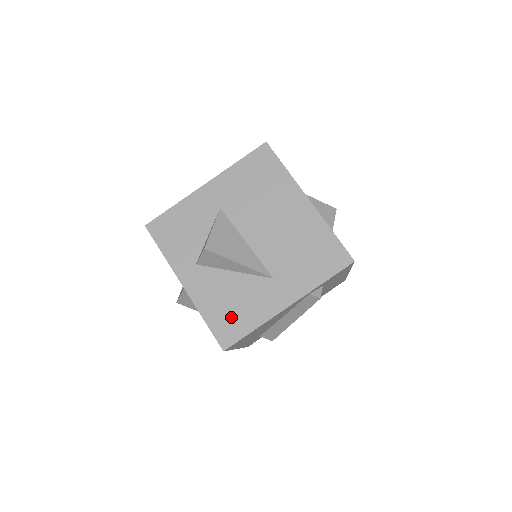
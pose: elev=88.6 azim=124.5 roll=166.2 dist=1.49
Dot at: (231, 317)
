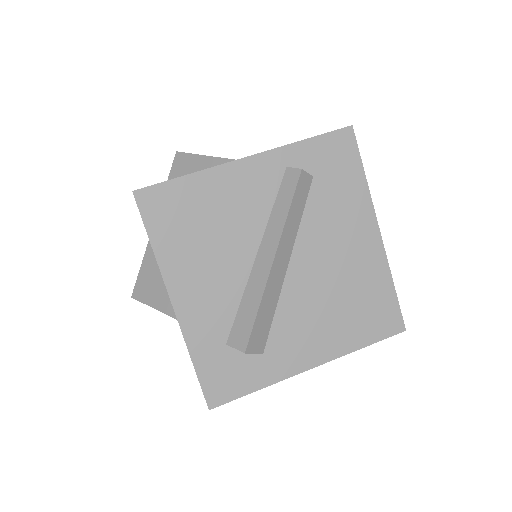
Dot at: occluded
